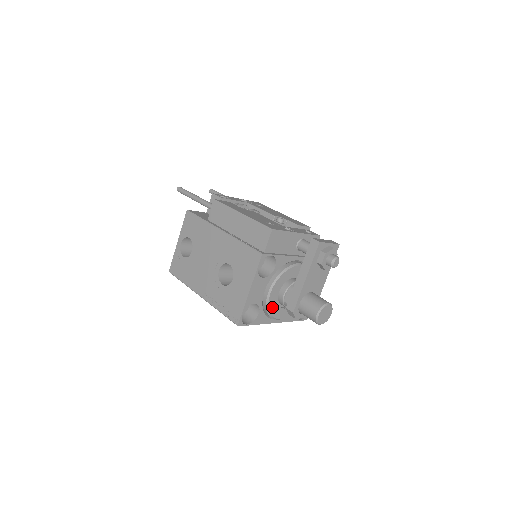
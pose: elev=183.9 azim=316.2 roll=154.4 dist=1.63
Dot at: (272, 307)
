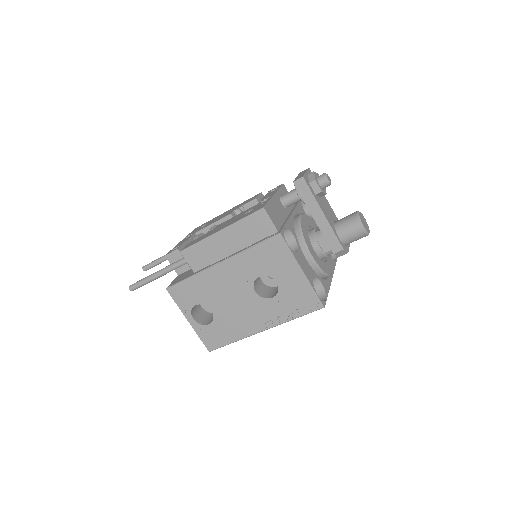
Dot at: (323, 267)
